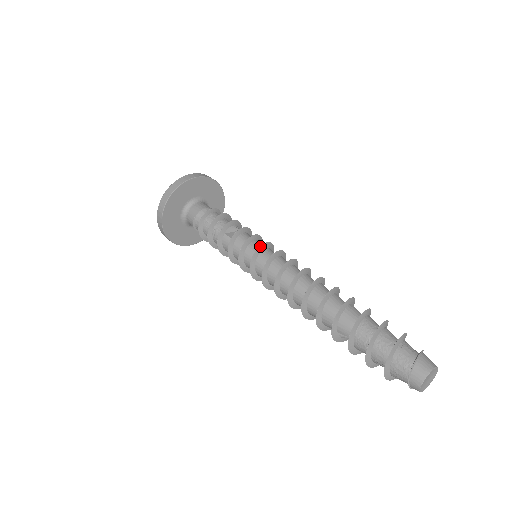
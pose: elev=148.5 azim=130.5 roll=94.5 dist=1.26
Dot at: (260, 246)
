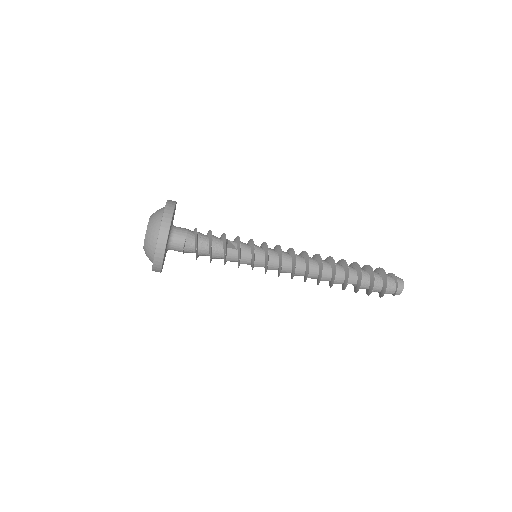
Dot at: occluded
